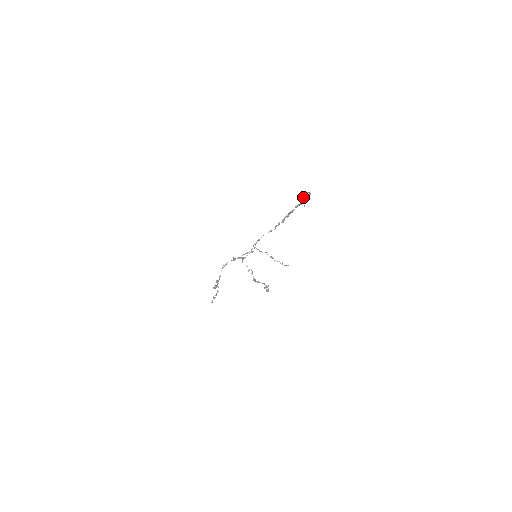
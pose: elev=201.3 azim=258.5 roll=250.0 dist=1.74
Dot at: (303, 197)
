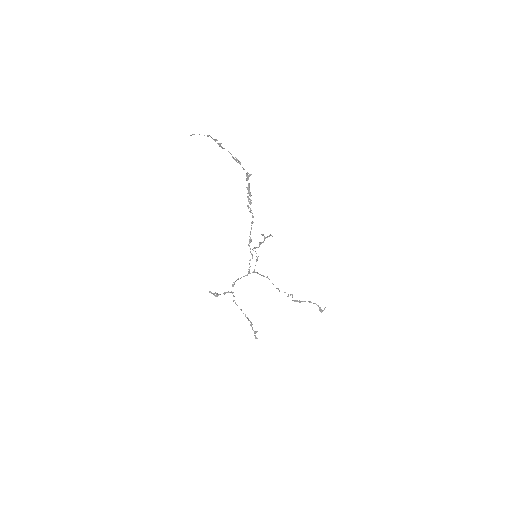
Dot at: (239, 162)
